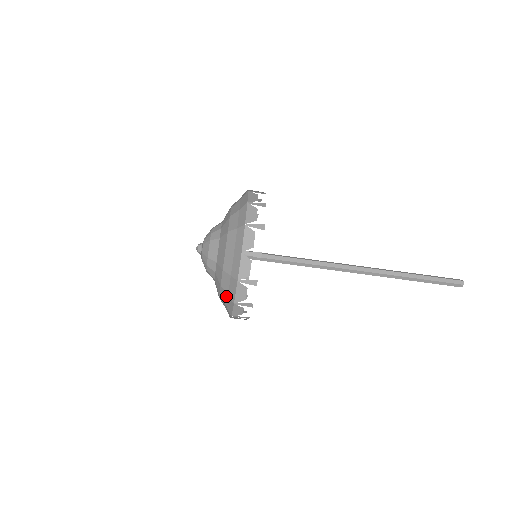
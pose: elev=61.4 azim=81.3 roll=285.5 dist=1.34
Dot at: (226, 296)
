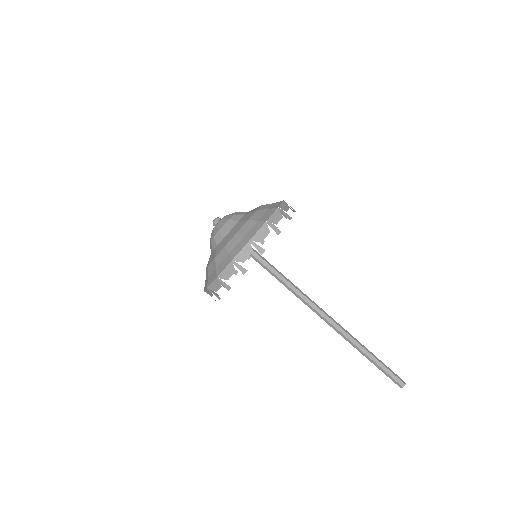
Dot at: (239, 240)
